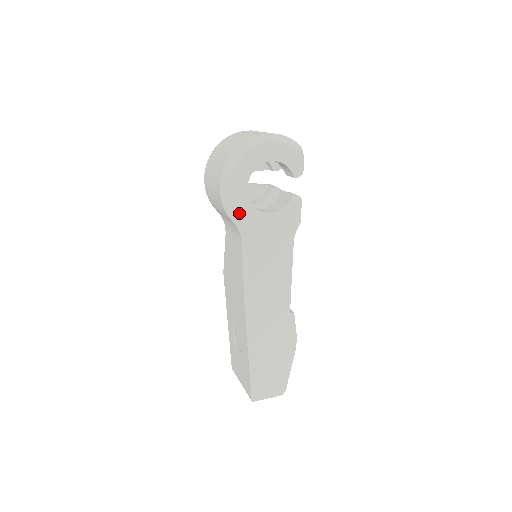
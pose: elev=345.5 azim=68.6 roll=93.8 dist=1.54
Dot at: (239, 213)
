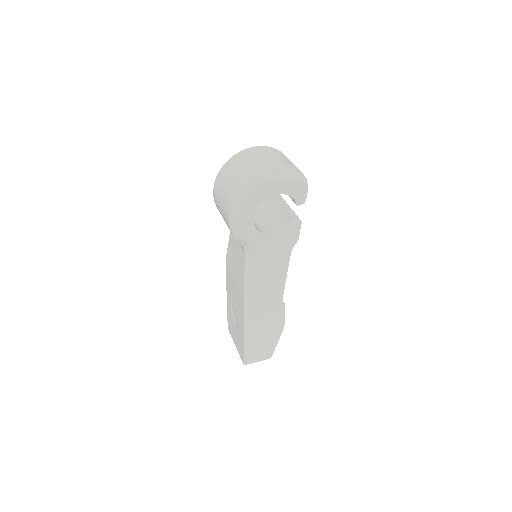
Dot at: (245, 237)
